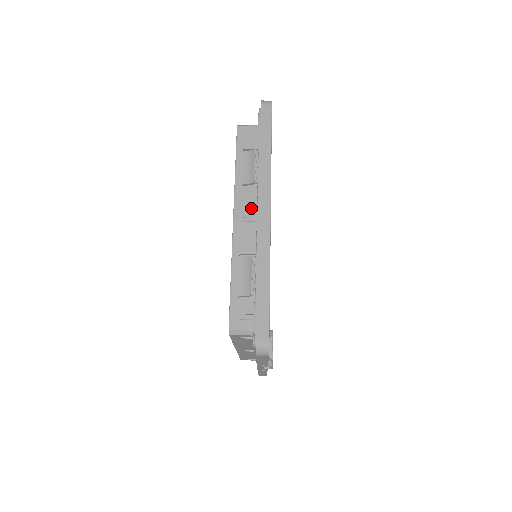
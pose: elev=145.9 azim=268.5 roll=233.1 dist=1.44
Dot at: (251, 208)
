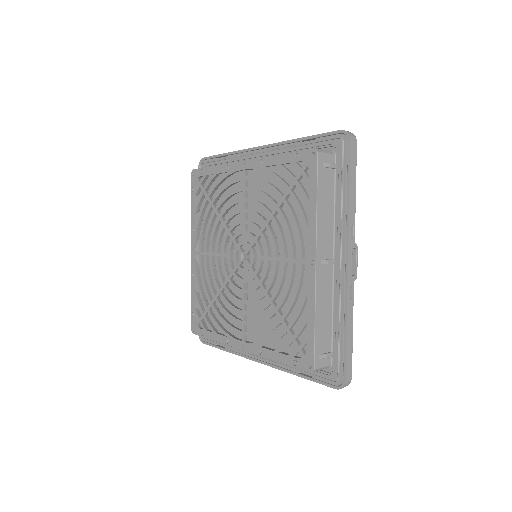
Dot at: occluded
